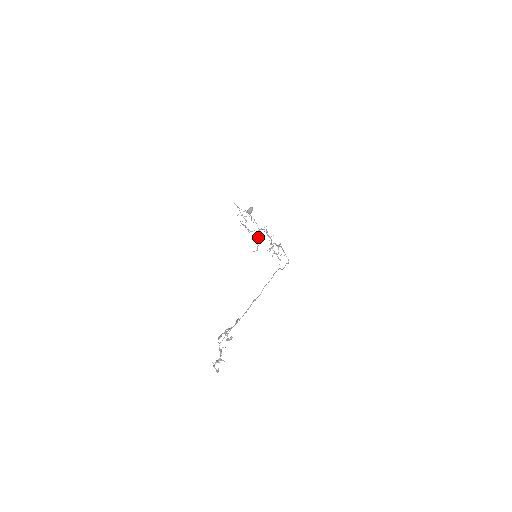
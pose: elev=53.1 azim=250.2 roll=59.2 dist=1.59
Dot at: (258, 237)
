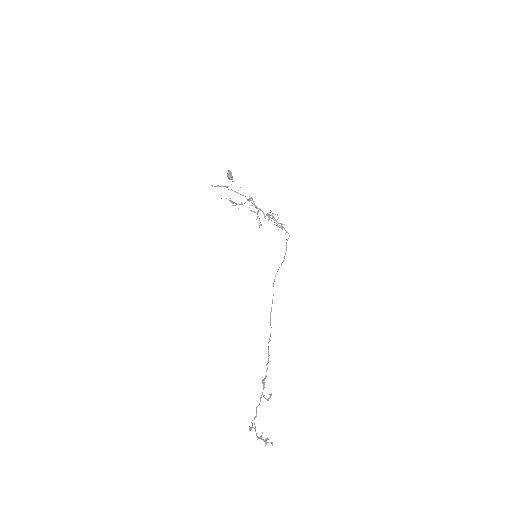
Dot at: occluded
